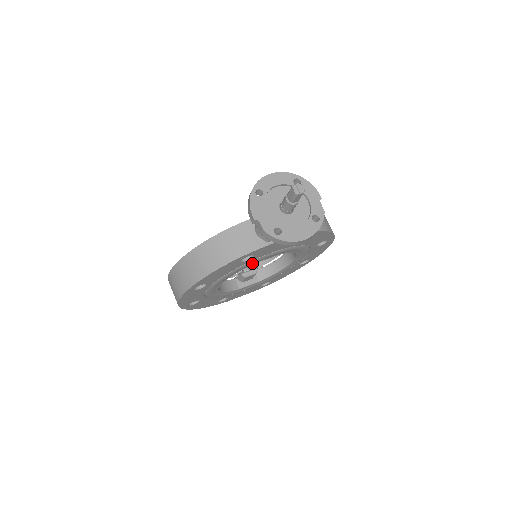
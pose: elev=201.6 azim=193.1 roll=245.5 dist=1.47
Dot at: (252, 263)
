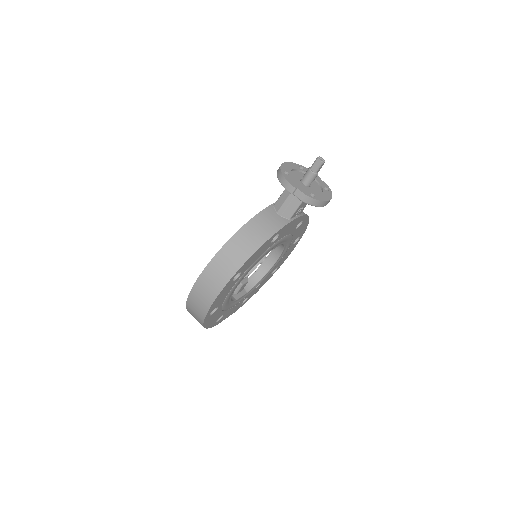
Dot at: (271, 249)
